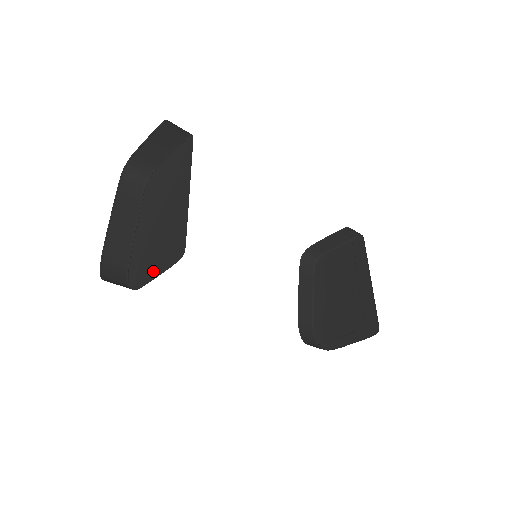
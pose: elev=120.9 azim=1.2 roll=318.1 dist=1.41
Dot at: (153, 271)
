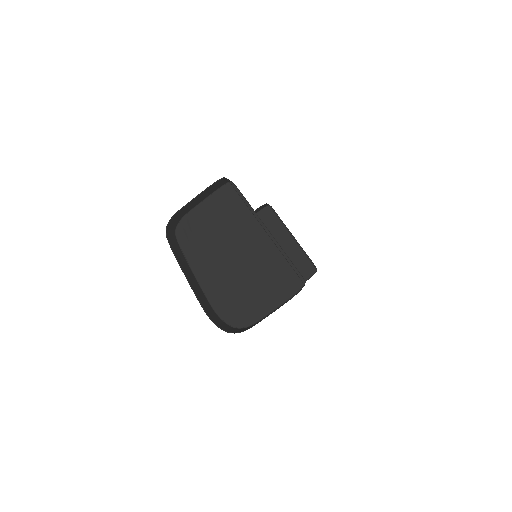
Dot at: (265, 306)
